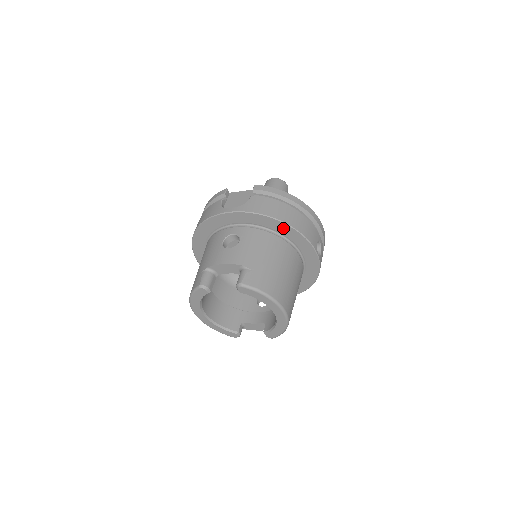
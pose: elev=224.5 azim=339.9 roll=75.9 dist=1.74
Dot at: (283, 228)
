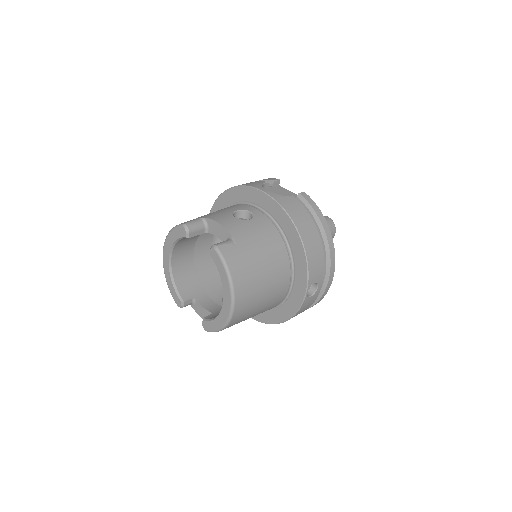
Dot at: (295, 241)
